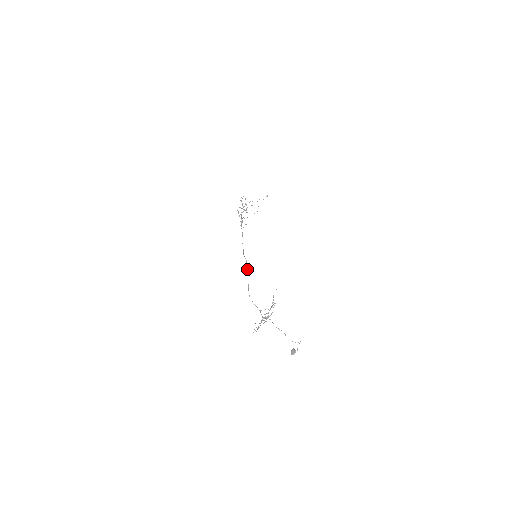
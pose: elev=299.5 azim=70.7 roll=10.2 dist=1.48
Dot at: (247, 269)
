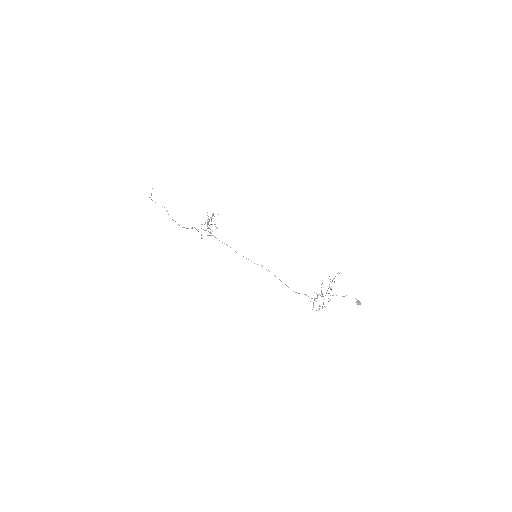
Dot at: occluded
